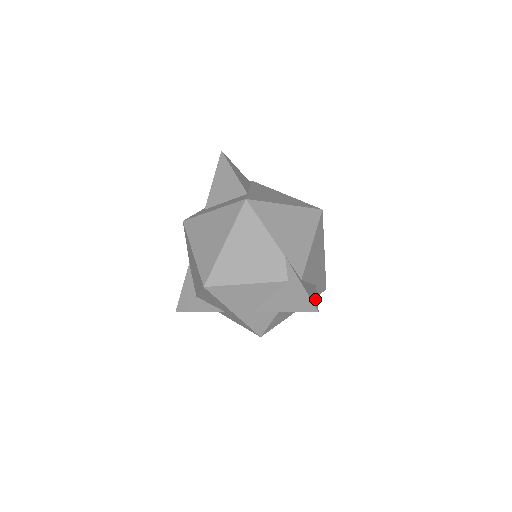
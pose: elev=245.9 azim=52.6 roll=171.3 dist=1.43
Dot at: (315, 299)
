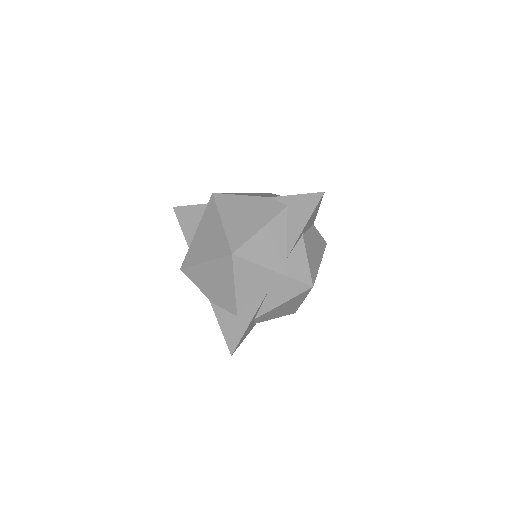
Dot at: occluded
